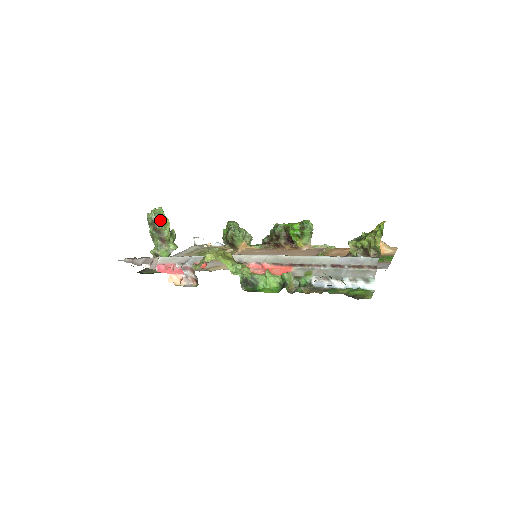
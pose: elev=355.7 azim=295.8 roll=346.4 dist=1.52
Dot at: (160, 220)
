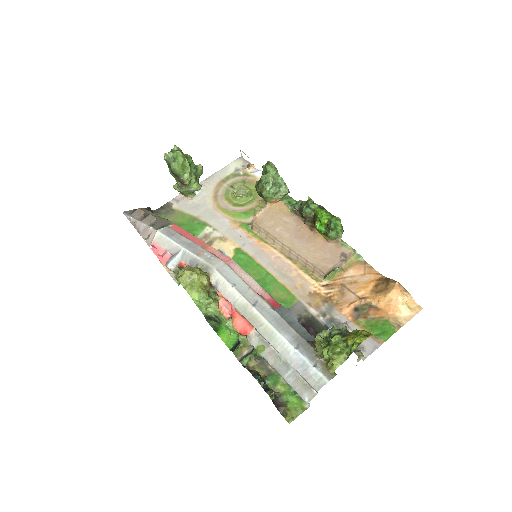
Dot at: (177, 166)
